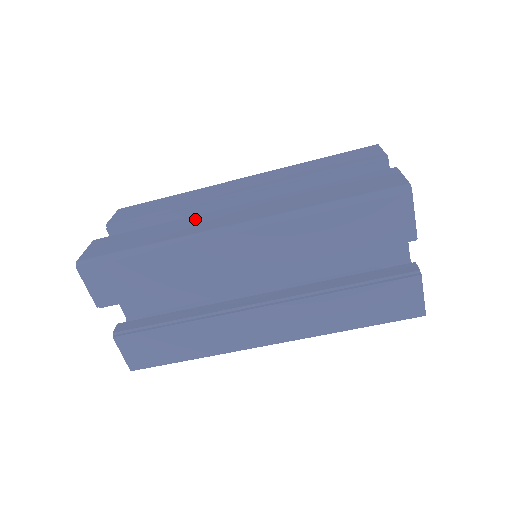
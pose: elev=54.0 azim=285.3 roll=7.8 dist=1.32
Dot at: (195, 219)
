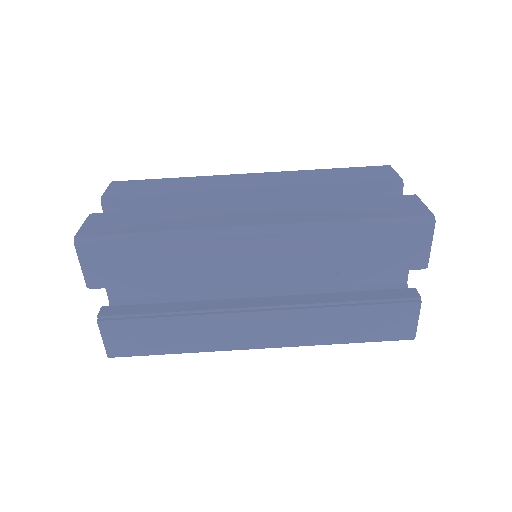
Dot at: (209, 211)
